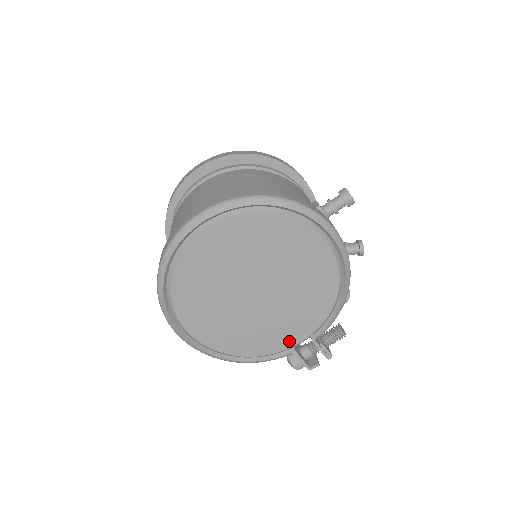
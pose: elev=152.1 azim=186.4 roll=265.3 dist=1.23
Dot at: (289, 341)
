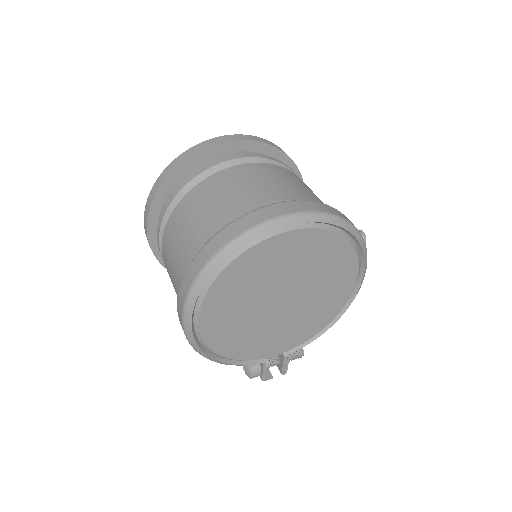
Dot at: (268, 352)
